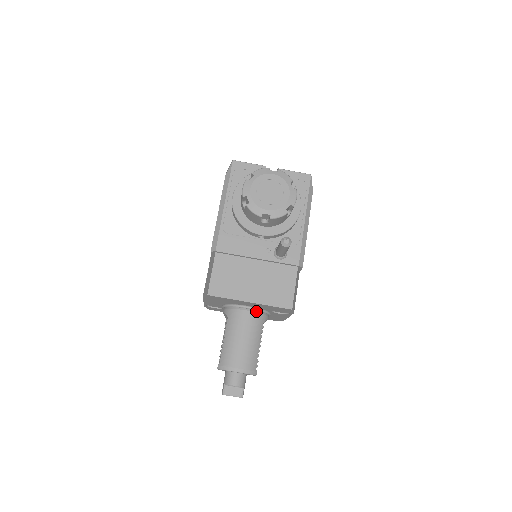
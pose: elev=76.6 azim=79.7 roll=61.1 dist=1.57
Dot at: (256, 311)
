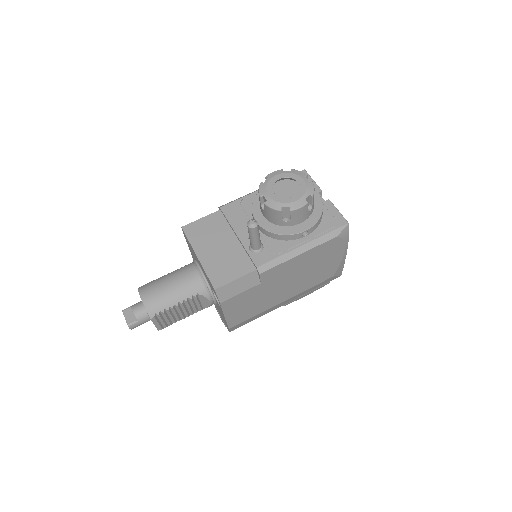
Dot at: (203, 279)
